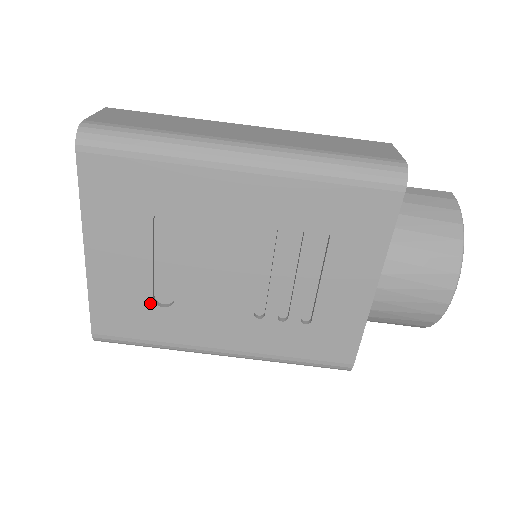
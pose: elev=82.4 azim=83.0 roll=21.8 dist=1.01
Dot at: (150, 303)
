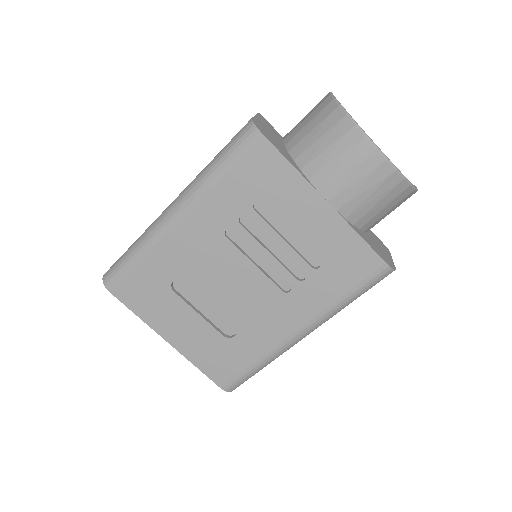
Dot at: (226, 340)
